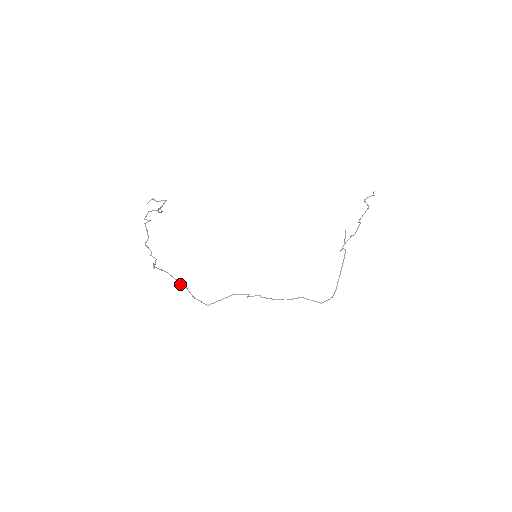
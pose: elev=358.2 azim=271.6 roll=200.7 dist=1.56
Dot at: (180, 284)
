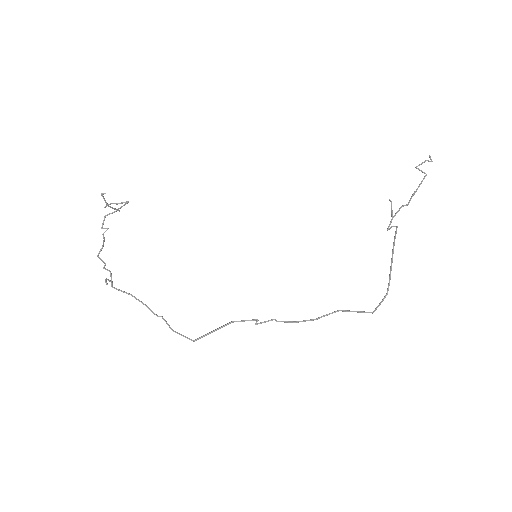
Dot at: (153, 313)
